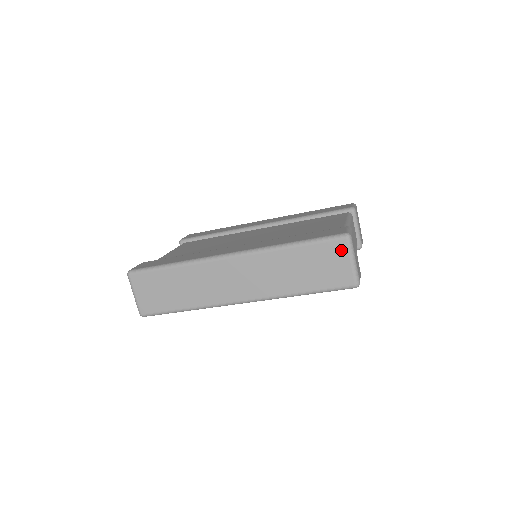
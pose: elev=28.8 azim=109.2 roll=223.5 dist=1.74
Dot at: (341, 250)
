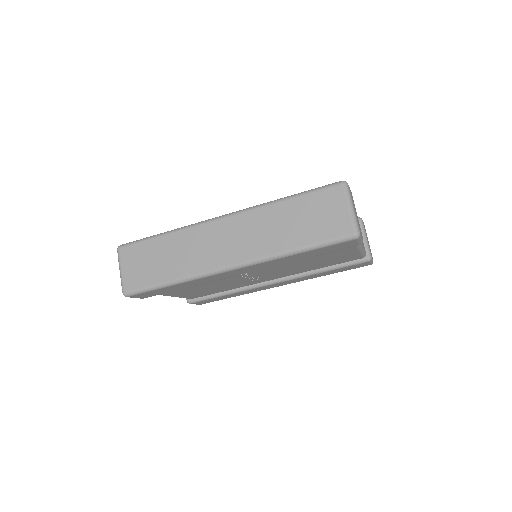
Dot at: (337, 197)
